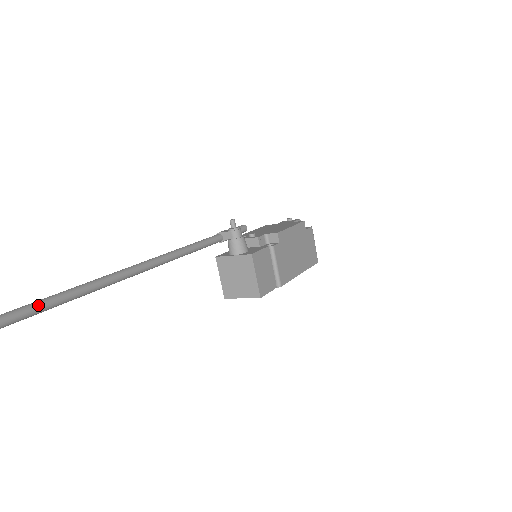
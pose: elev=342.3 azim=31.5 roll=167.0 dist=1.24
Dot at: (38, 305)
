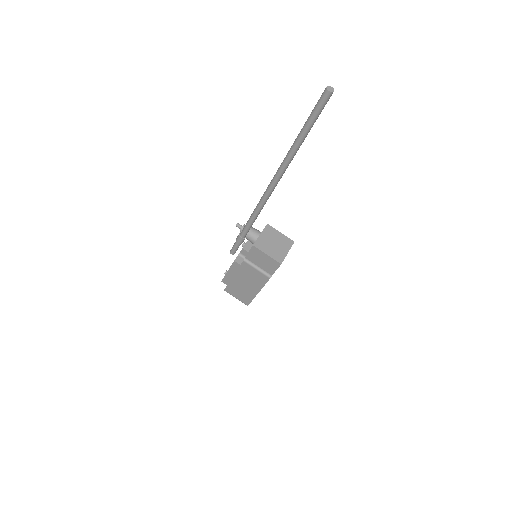
Dot at: occluded
